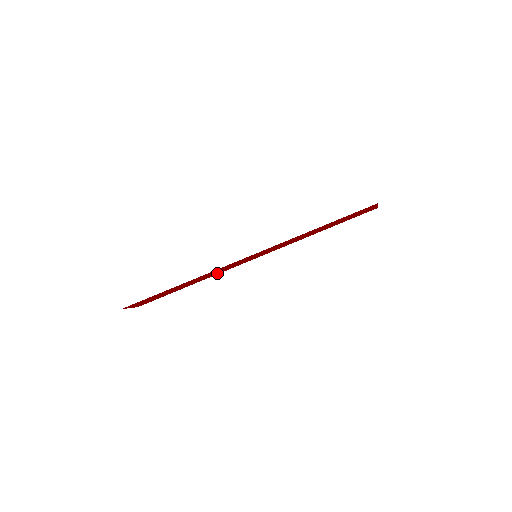
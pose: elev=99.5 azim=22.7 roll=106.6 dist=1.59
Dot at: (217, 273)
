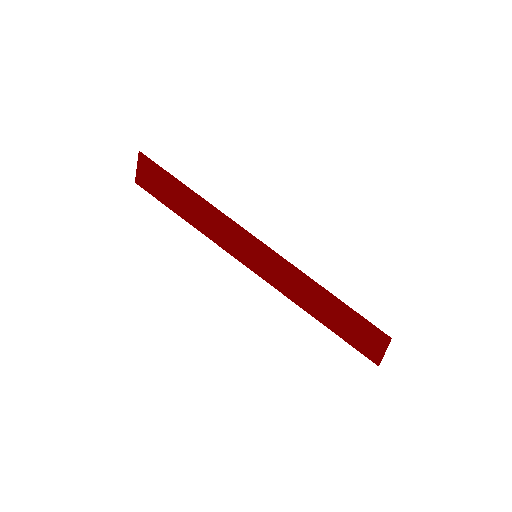
Dot at: (213, 235)
